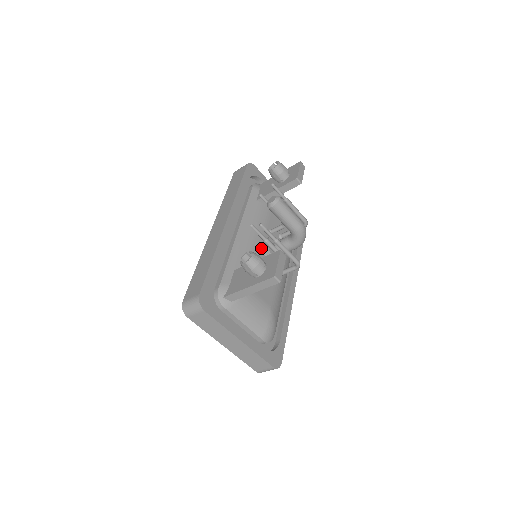
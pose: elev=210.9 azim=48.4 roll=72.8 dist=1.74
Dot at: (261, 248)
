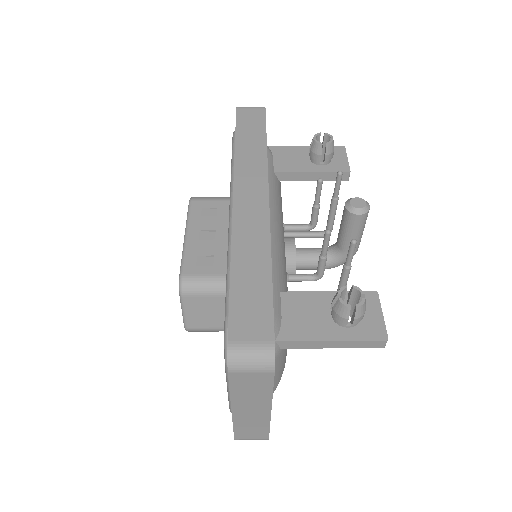
Dot at: (285, 254)
